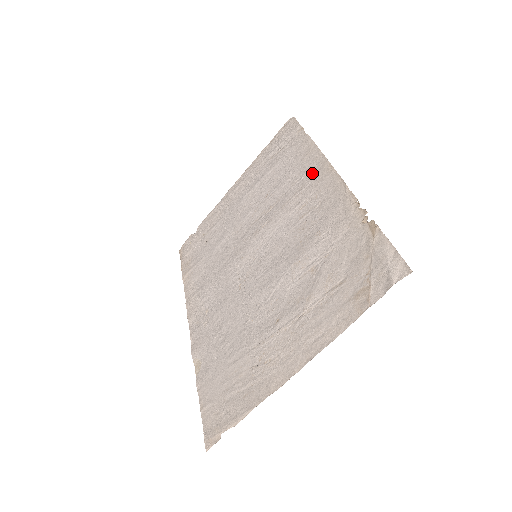
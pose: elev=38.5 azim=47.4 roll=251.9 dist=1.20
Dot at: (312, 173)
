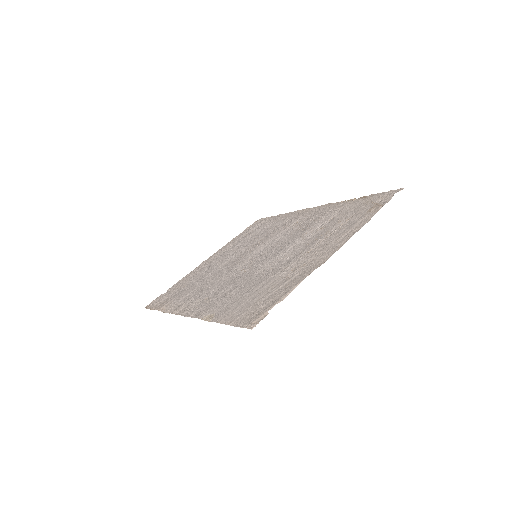
Dot at: (294, 217)
